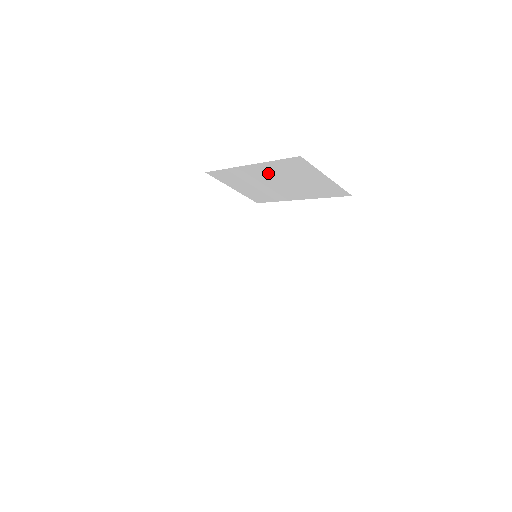
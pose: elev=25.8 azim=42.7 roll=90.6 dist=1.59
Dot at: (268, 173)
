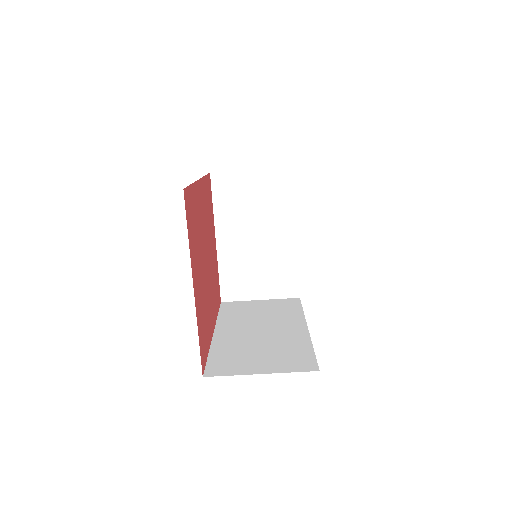
Dot at: (235, 229)
